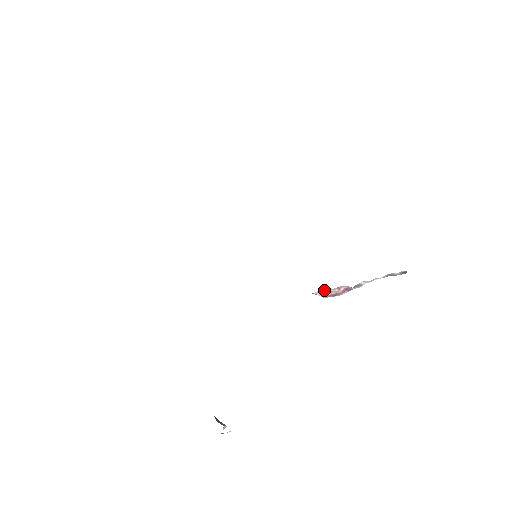
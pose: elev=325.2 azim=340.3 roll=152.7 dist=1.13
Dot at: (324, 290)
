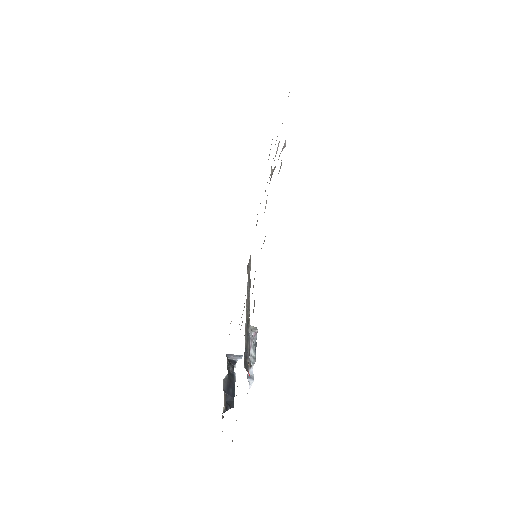
Dot at: occluded
